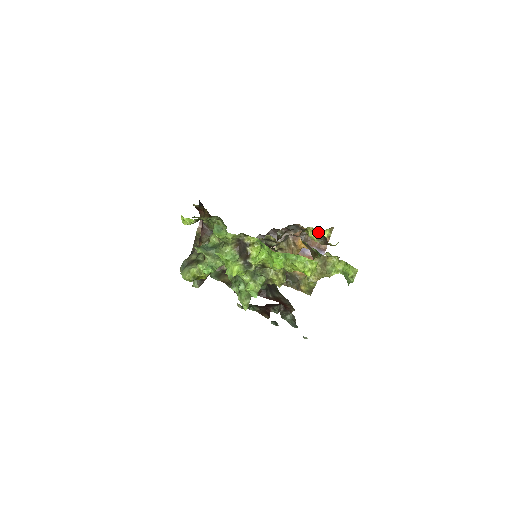
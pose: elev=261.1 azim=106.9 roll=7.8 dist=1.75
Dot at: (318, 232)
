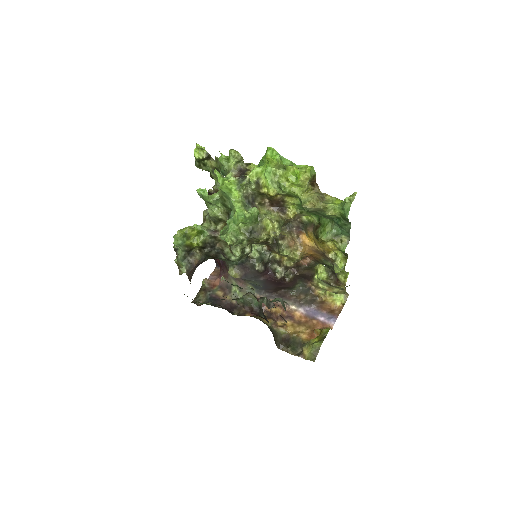
Dot at: (331, 298)
